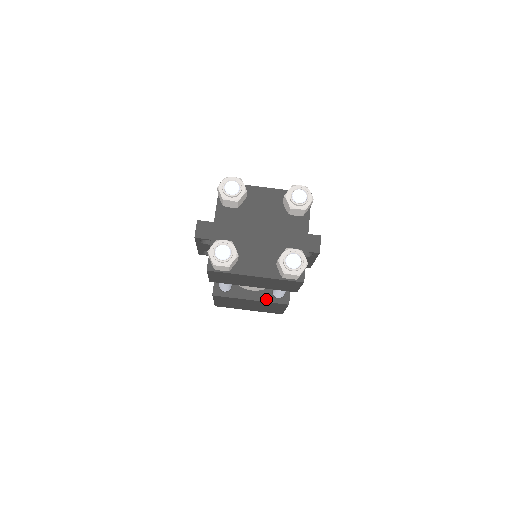
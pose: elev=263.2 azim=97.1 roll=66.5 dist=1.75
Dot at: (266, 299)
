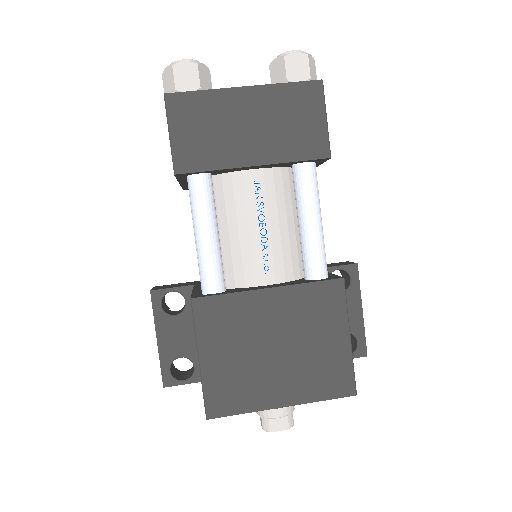
Dot at: (297, 283)
